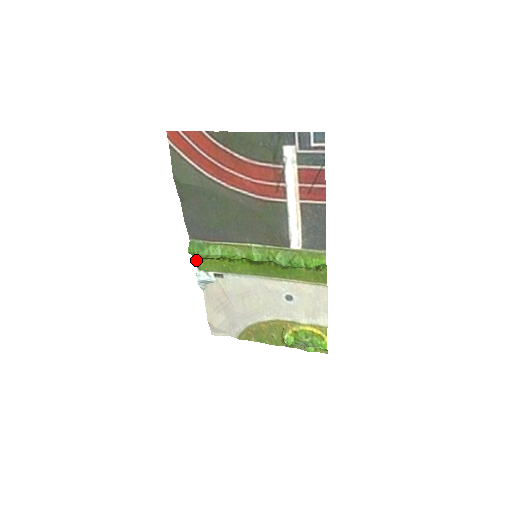
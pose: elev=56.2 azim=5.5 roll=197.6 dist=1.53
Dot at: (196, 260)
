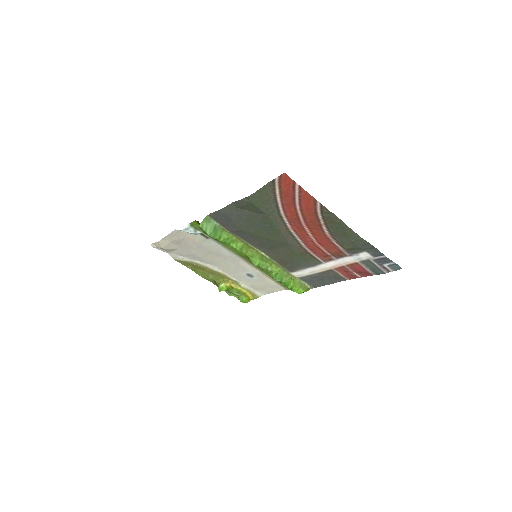
Dot at: (195, 221)
